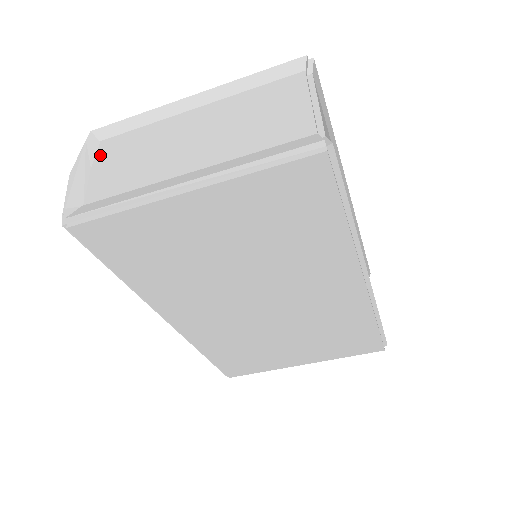
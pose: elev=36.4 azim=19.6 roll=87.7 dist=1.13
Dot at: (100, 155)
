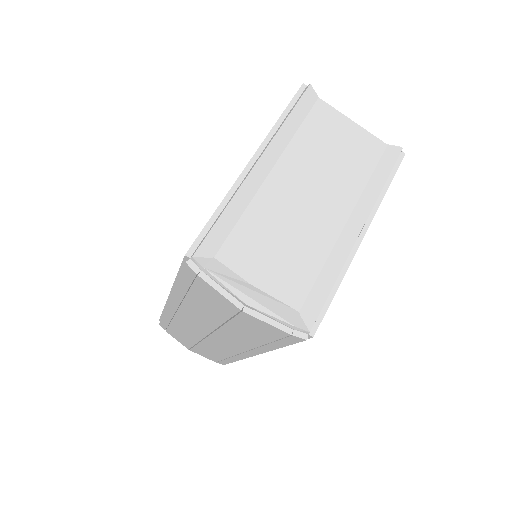
Dot at: (240, 268)
